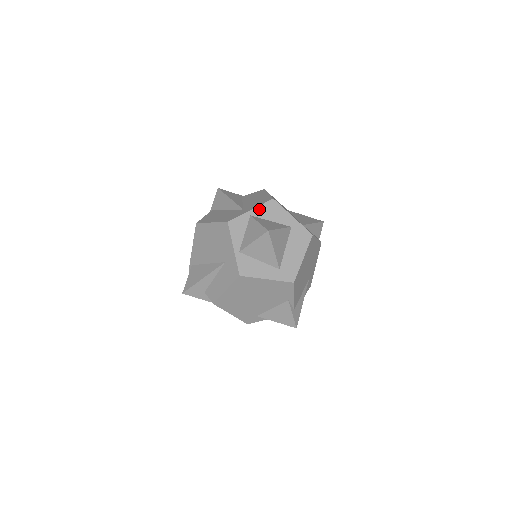
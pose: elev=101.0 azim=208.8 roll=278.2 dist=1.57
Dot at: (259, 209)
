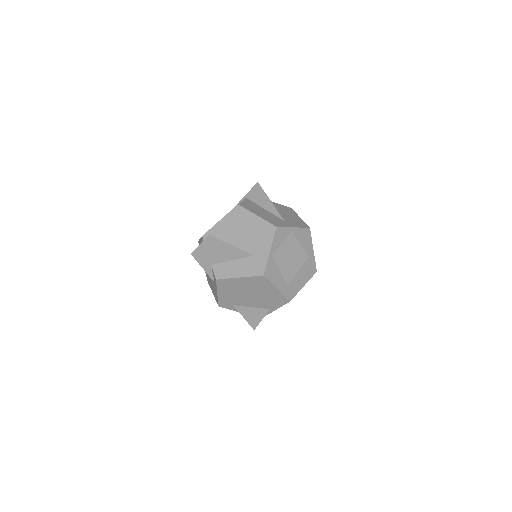
Dot at: (299, 230)
